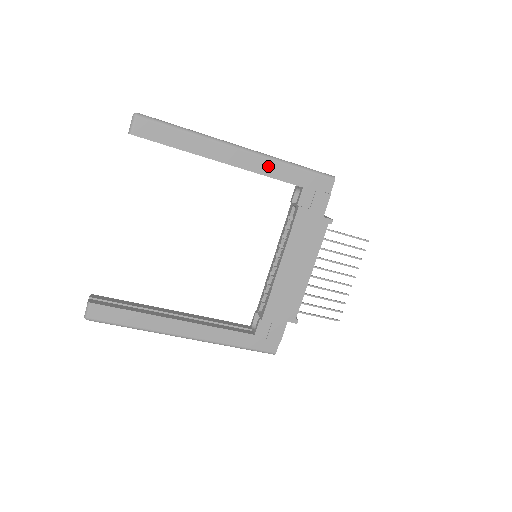
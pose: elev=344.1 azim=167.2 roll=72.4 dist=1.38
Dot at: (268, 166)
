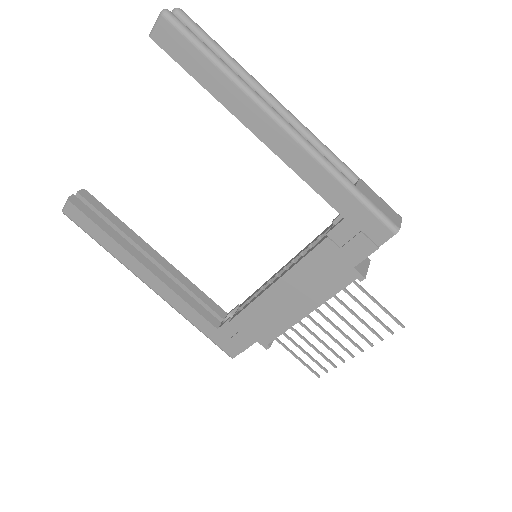
Dot at: (309, 166)
